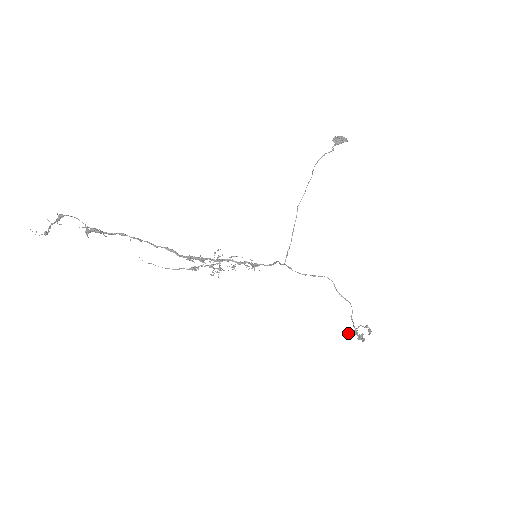
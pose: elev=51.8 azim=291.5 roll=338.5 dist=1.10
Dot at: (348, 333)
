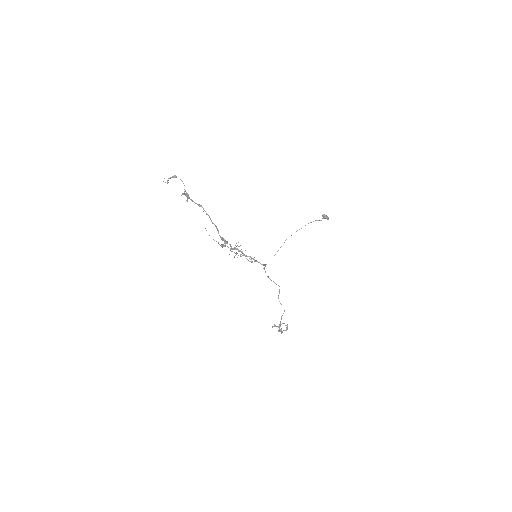
Dot at: (274, 325)
